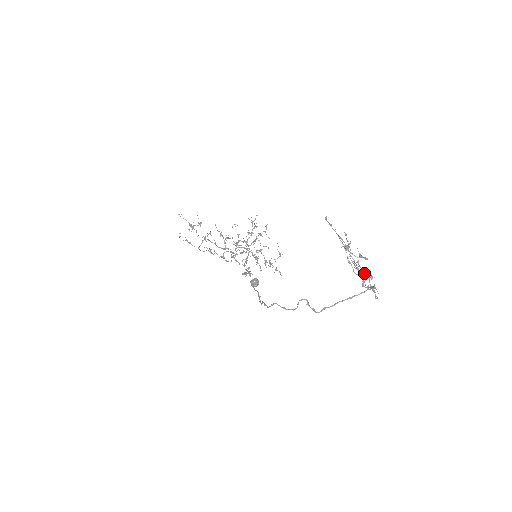
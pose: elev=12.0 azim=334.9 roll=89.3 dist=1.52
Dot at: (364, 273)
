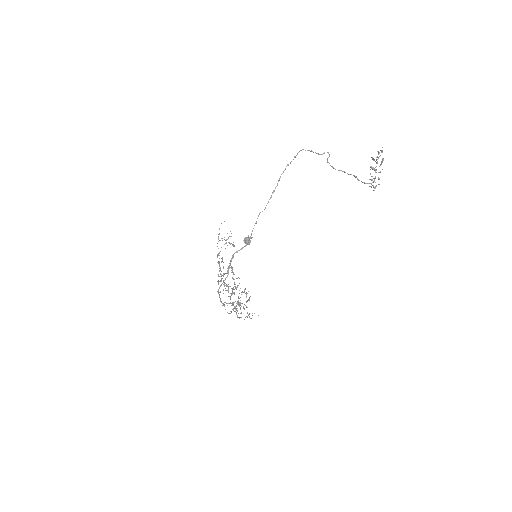
Dot at: occluded
